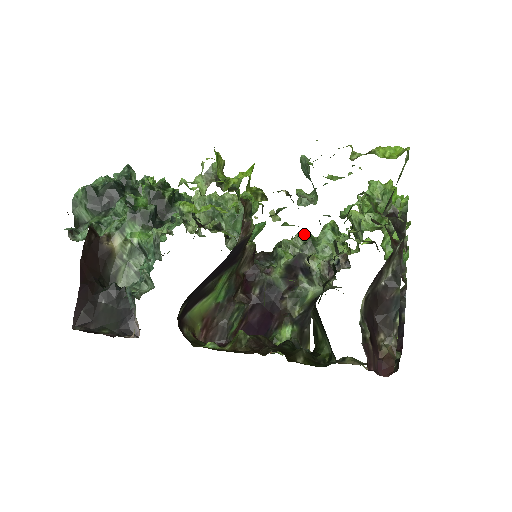
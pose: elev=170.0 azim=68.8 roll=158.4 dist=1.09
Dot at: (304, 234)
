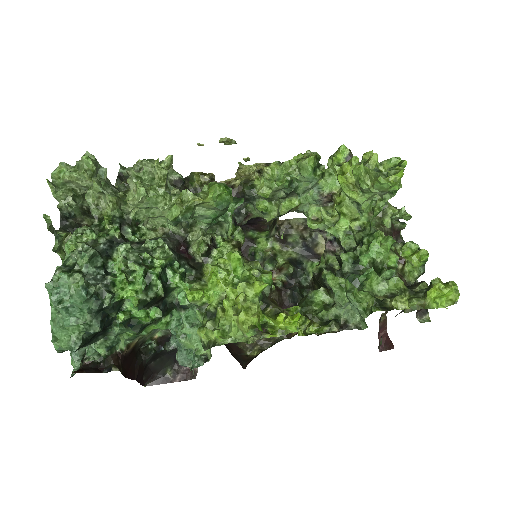
Dot at: (285, 188)
